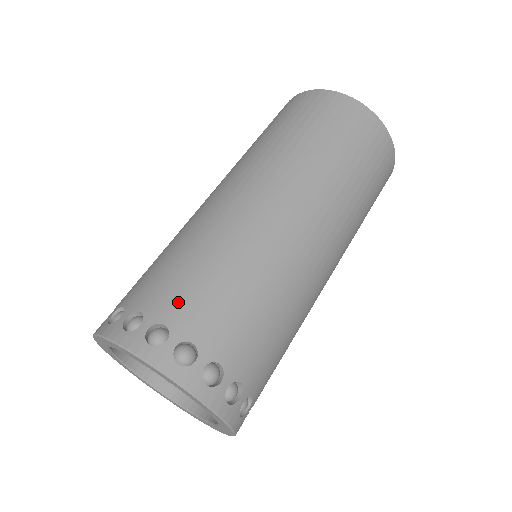
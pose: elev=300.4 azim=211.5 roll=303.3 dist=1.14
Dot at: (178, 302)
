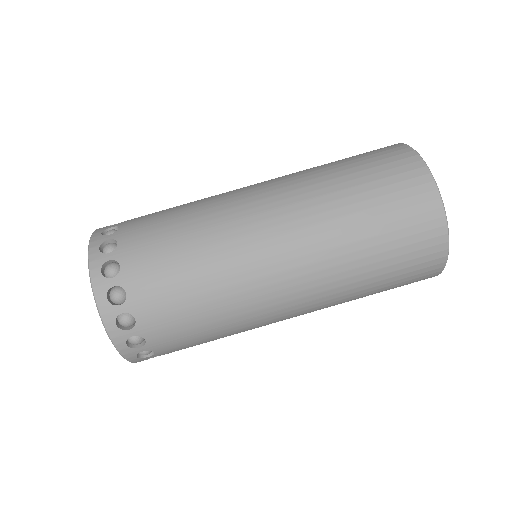
Dot at: (155, 311)
